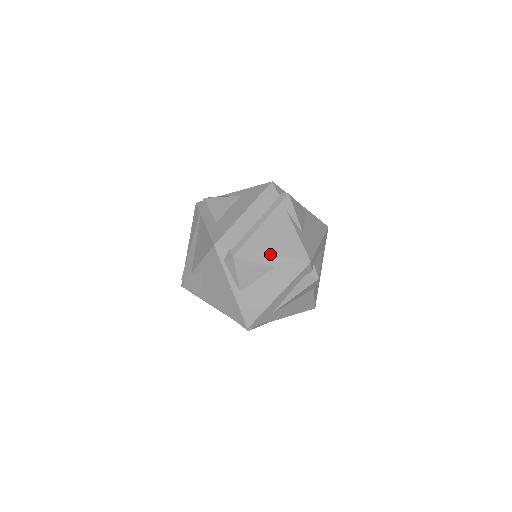
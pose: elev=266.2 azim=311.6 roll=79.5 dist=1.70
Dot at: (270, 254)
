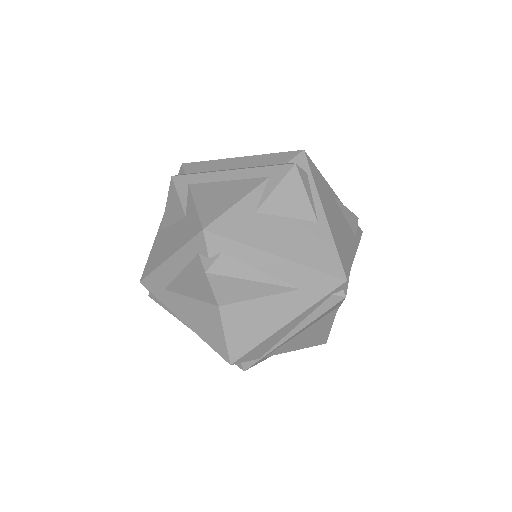
Dot at: (193, 197)
